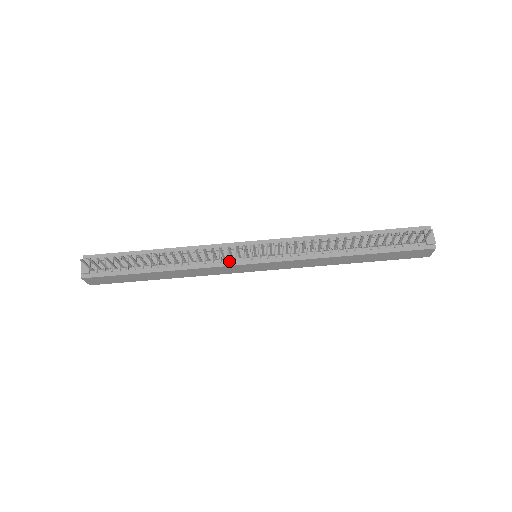
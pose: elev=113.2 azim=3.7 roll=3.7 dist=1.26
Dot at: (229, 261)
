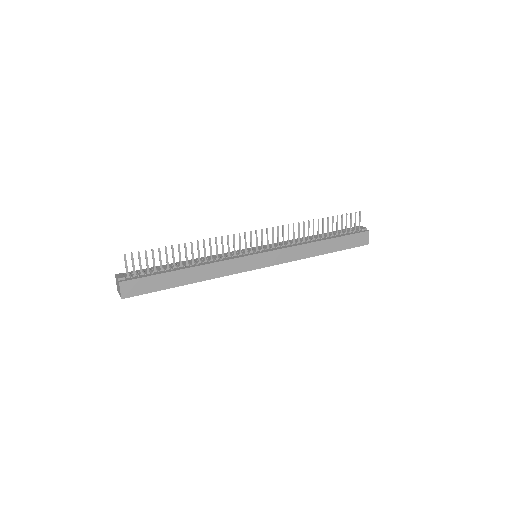
Dot at: (239, 256)
